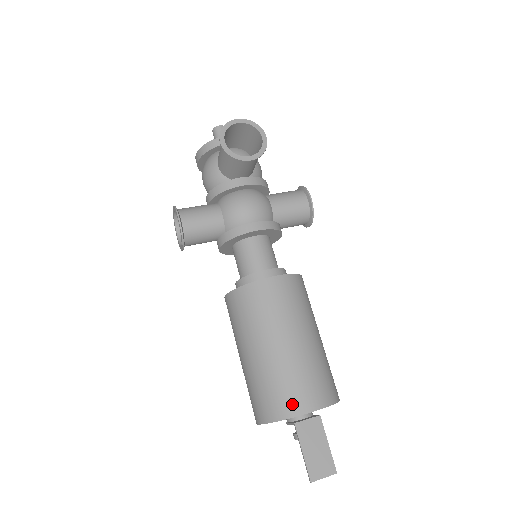
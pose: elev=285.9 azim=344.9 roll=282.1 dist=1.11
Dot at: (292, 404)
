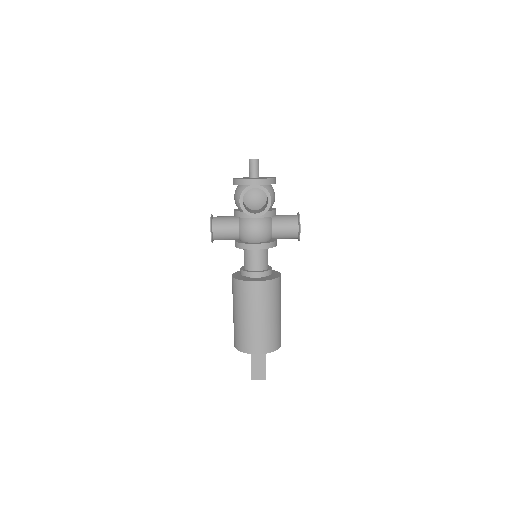
Dot at: (249, 348)
